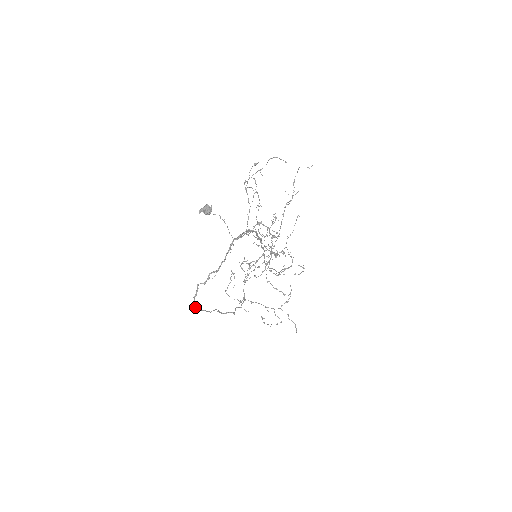
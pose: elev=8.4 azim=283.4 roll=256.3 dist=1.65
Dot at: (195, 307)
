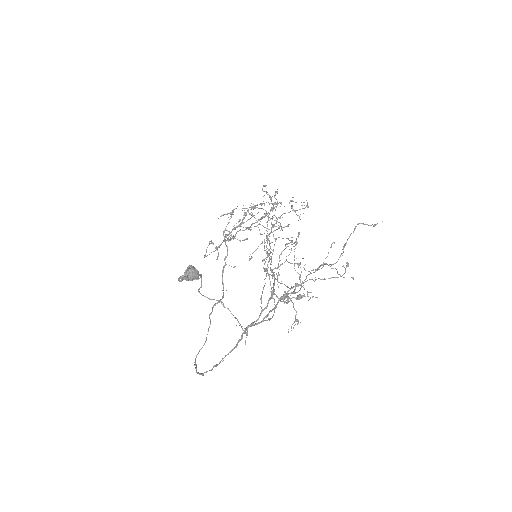
Dot at: (194, 362)
